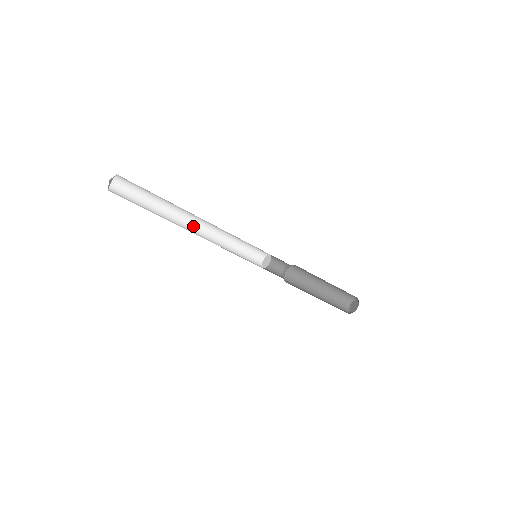
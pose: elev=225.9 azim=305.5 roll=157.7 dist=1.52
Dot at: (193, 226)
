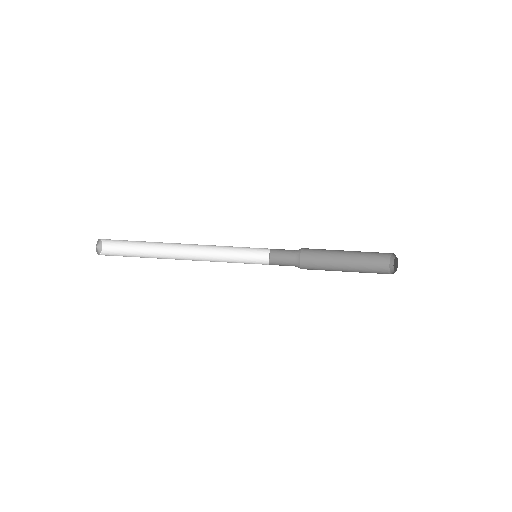
Dot at: occluded
